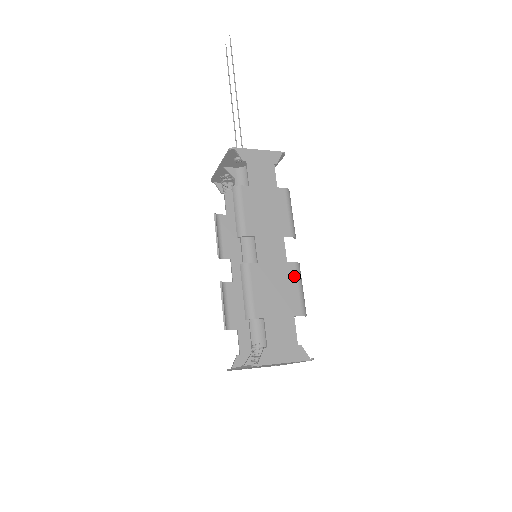
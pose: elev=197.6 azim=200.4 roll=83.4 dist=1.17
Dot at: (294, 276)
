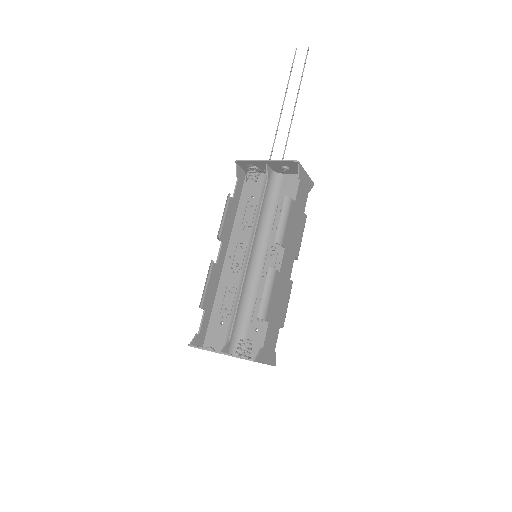
Dot at: (289, 293)
